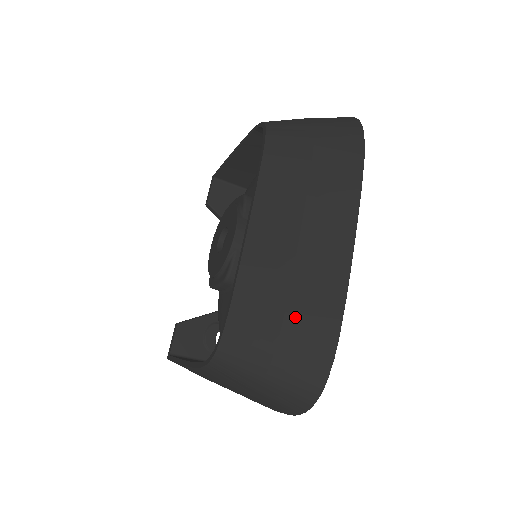
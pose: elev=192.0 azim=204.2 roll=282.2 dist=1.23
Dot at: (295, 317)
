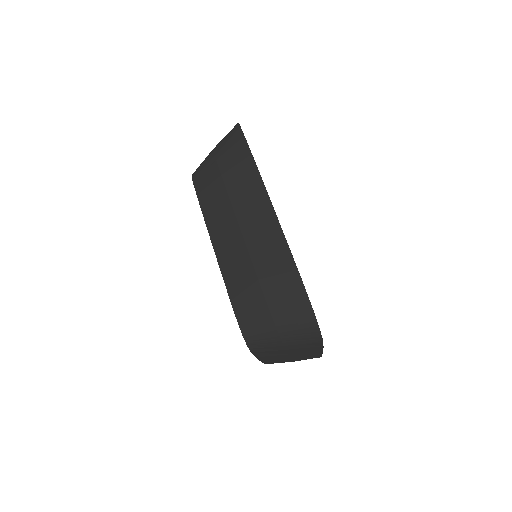
Dot at: (265, 278)
